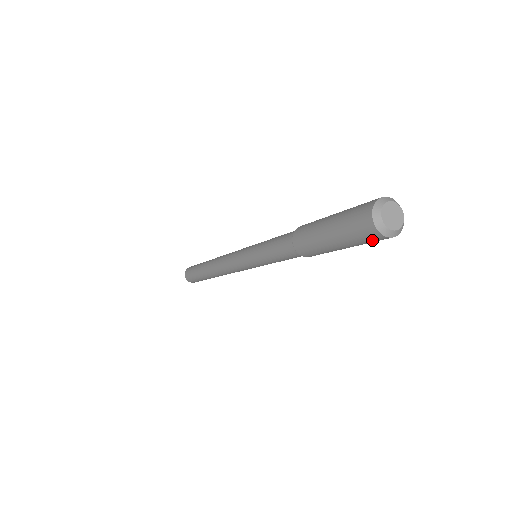
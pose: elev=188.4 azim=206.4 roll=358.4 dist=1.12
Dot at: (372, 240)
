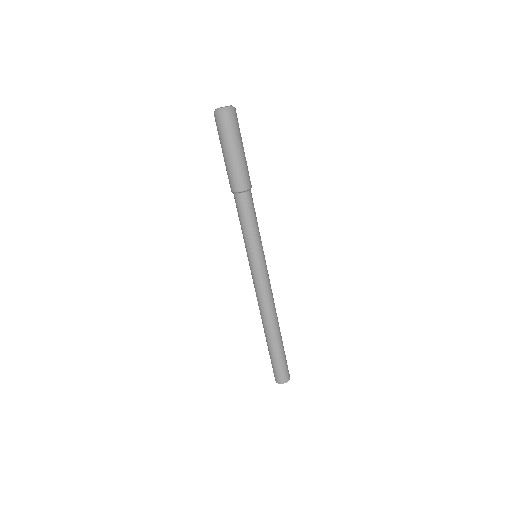
Dot at: (220, 124)
